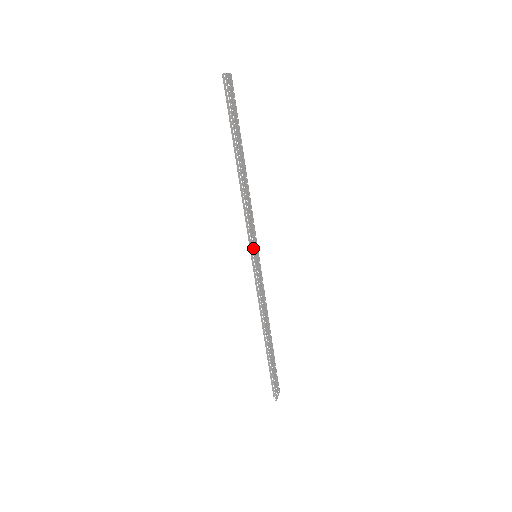
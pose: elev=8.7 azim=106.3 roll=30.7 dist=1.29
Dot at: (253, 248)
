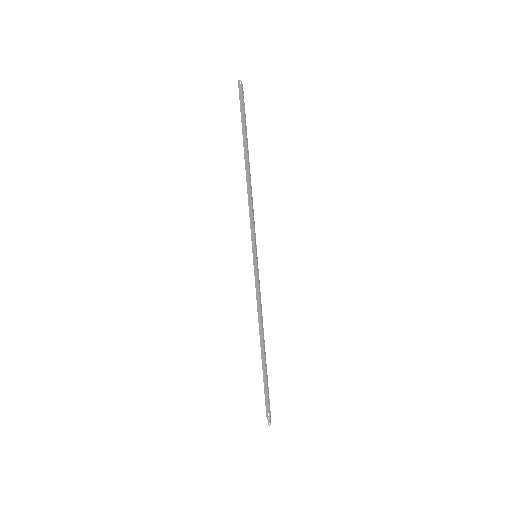
Dot at: (255, 245)
